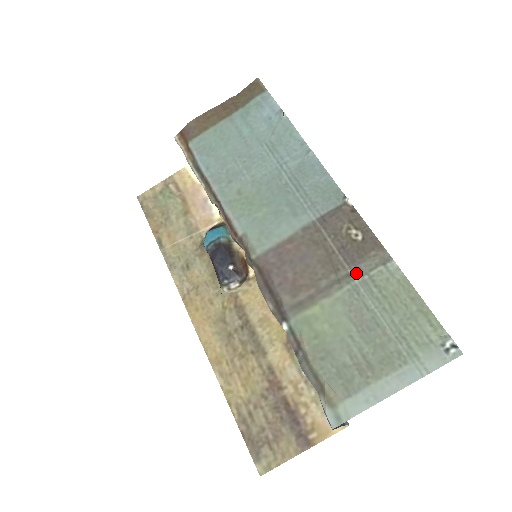
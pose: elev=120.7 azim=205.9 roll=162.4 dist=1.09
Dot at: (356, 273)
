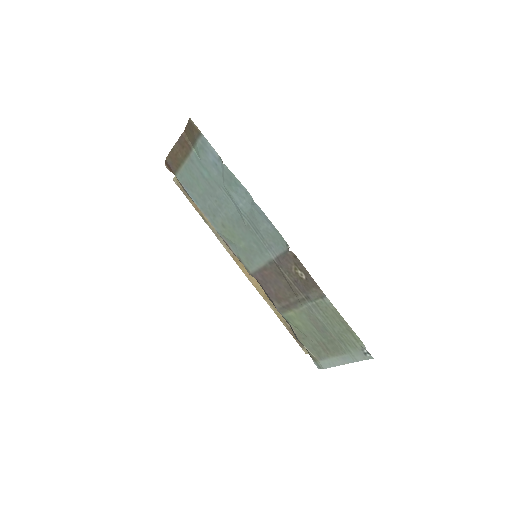
Dot at: (308, 299)
